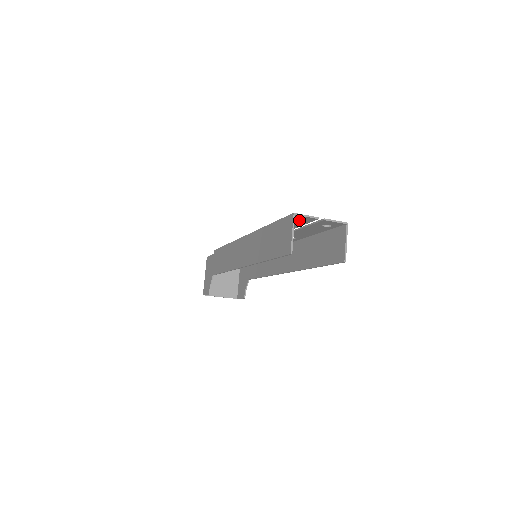
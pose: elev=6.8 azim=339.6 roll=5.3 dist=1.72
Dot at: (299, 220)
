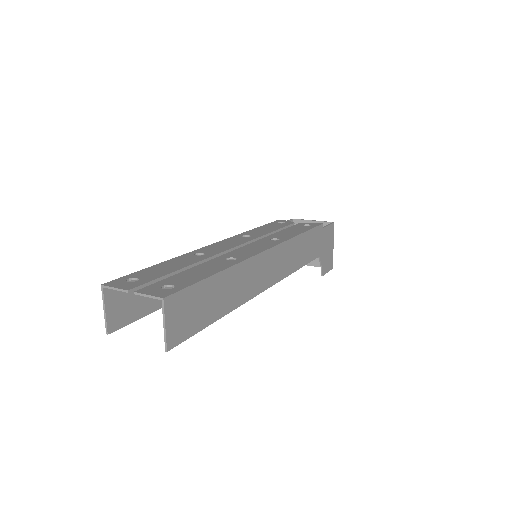
Dot at: (139, 280)
